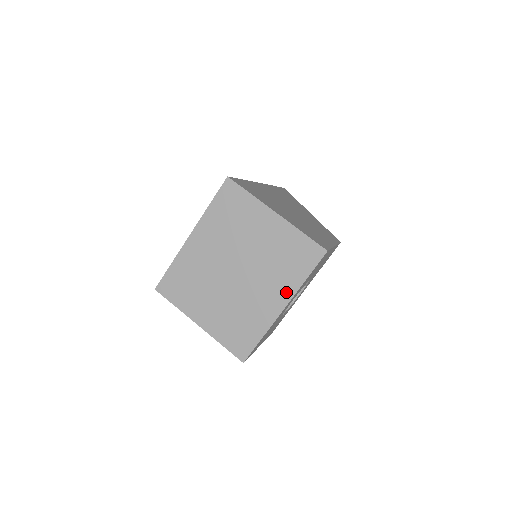
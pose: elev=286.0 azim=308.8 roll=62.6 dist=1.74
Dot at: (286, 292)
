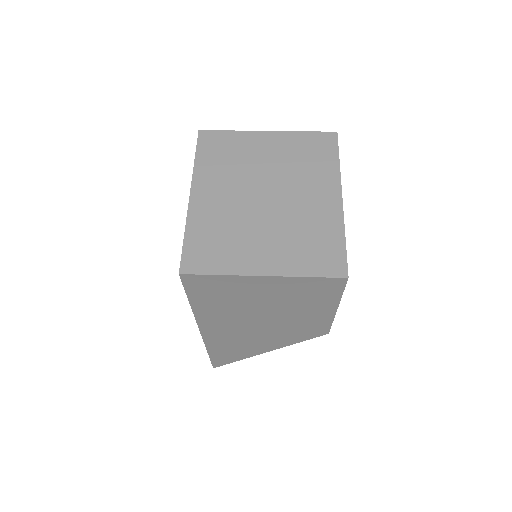
Dot at: (331, 182)
